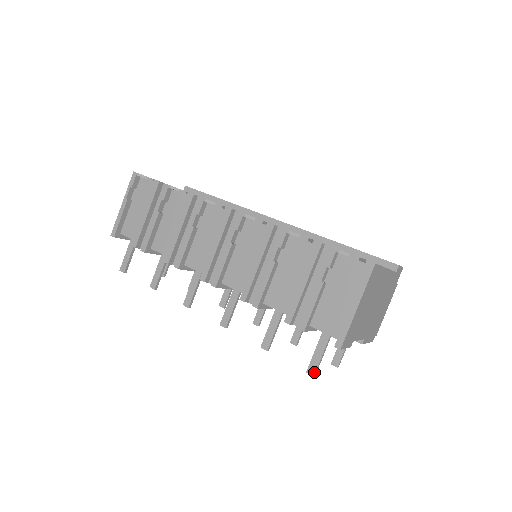
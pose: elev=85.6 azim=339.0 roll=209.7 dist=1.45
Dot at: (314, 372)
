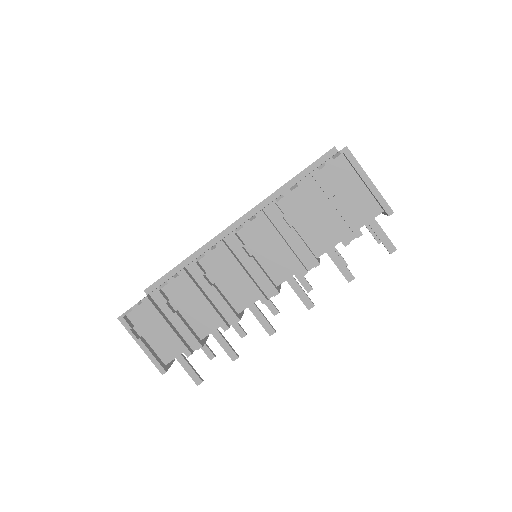
Dot at: (394, 248)
